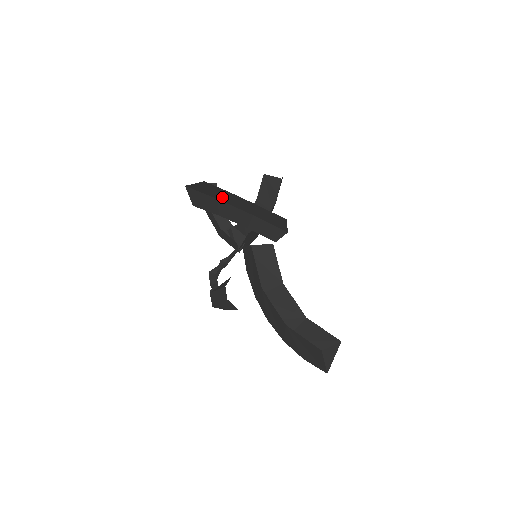
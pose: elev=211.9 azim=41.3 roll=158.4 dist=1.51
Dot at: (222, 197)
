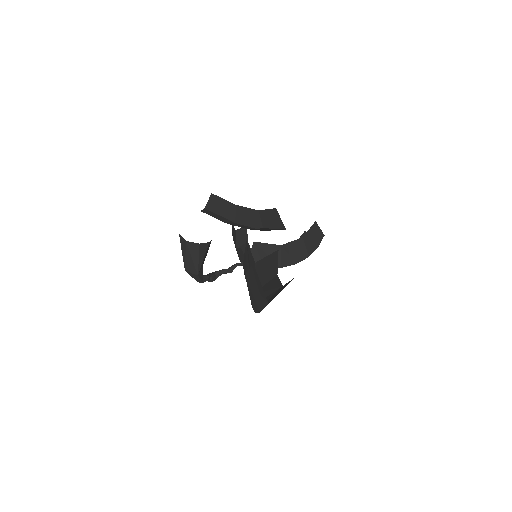
Dot at: (236, 217)
